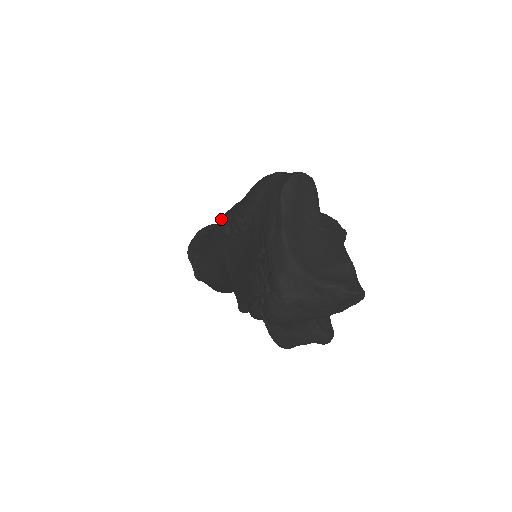
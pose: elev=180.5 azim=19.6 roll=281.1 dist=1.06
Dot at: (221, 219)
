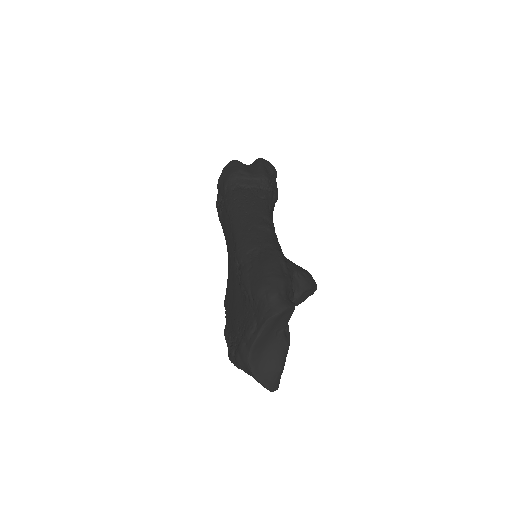
Dot at: (239, 245)
